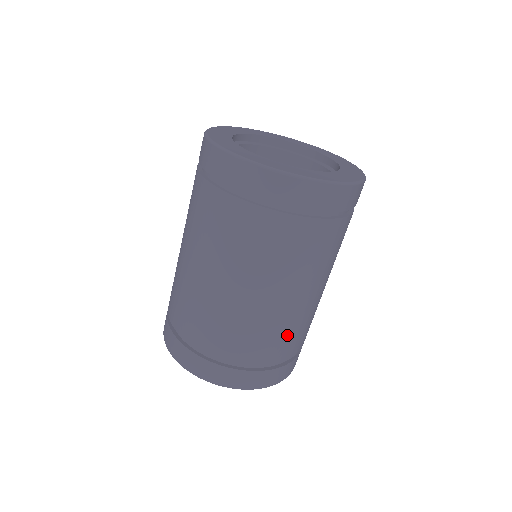
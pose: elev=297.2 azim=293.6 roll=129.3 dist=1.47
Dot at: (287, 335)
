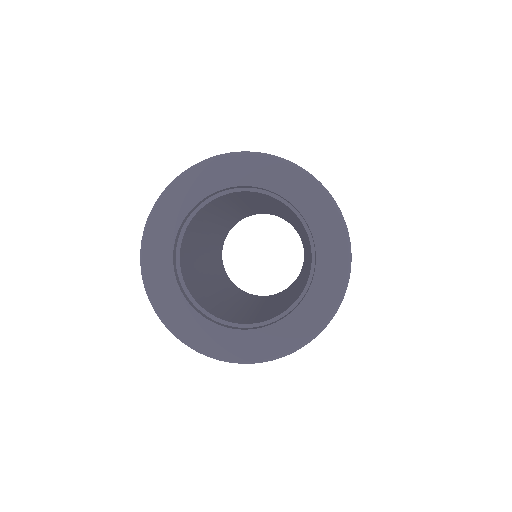
Dot at: occluded
